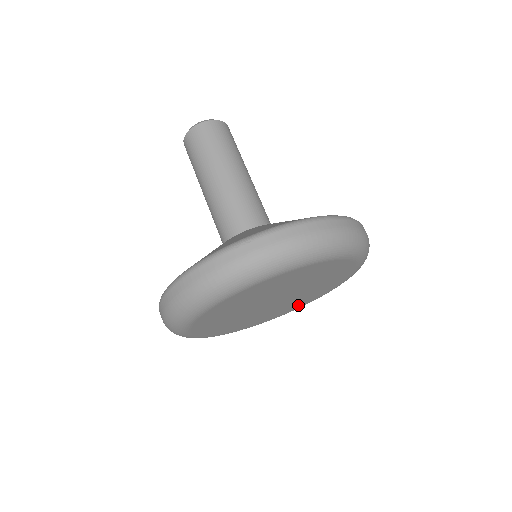
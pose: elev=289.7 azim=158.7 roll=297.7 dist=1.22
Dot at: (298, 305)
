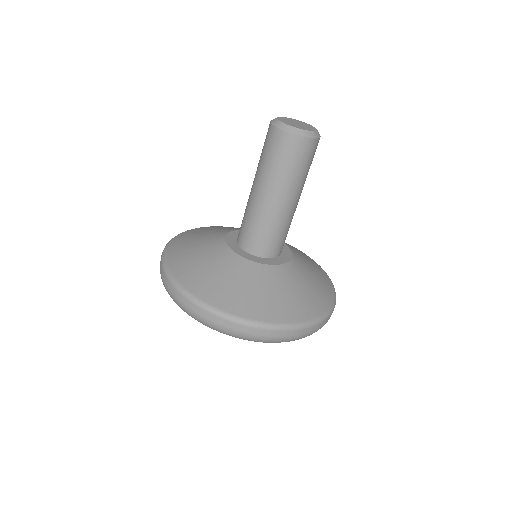
Dot at: occluded
